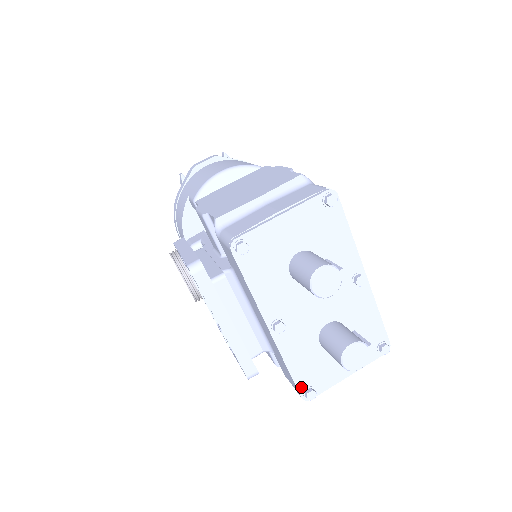
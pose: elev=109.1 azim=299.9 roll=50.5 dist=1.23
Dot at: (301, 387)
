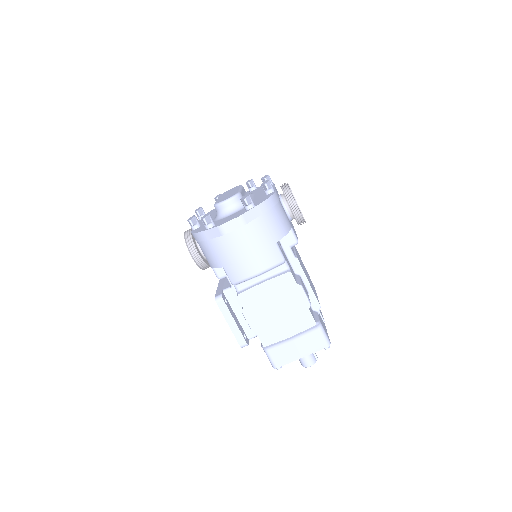
Dot at: occluded
